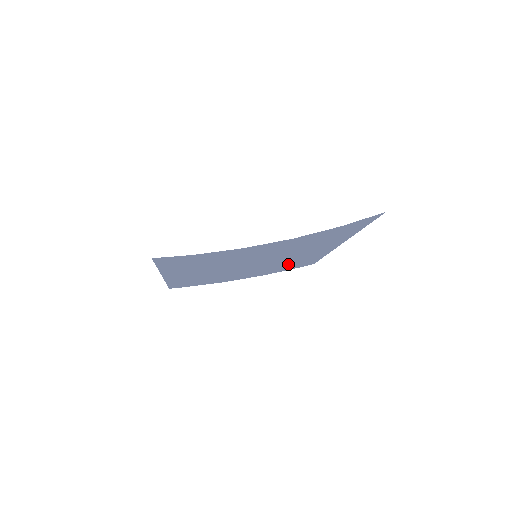
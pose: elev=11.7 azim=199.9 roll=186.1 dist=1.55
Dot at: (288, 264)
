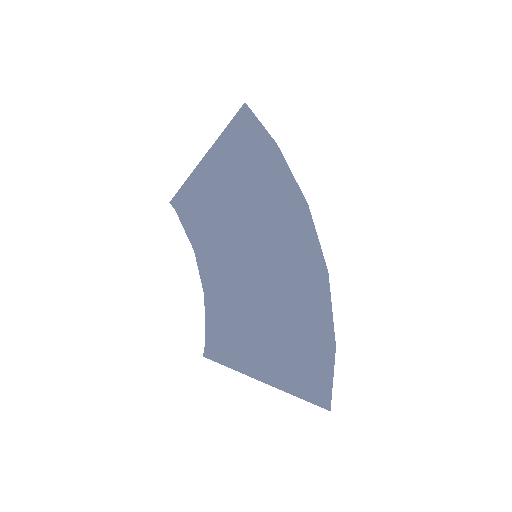
Dot at: (222, 316)
